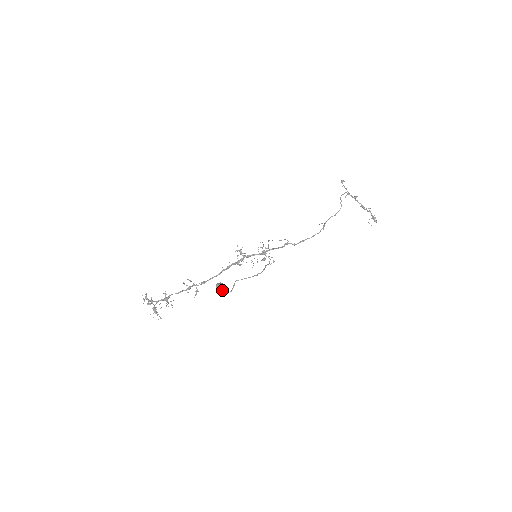
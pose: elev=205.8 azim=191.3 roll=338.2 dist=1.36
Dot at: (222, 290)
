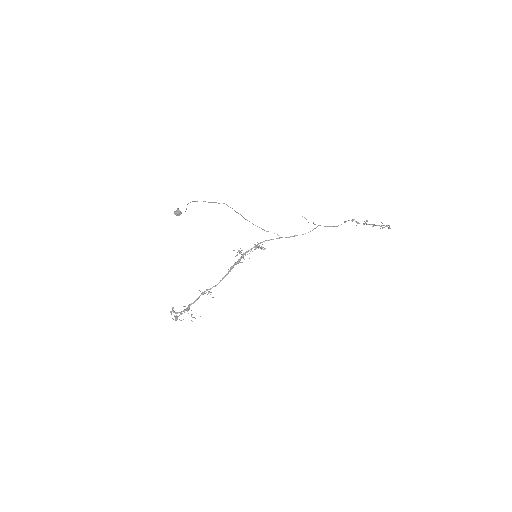
Dot at: (176, 211)
